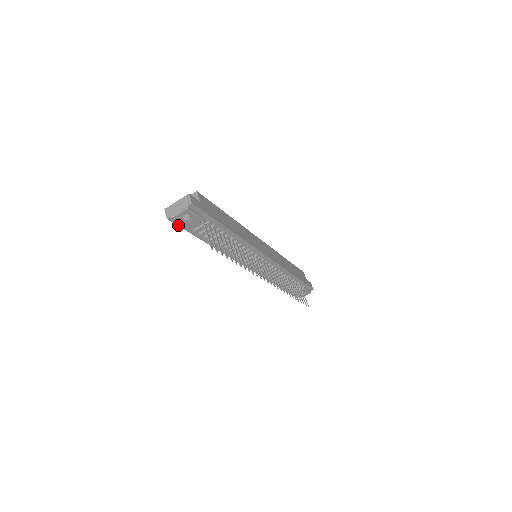
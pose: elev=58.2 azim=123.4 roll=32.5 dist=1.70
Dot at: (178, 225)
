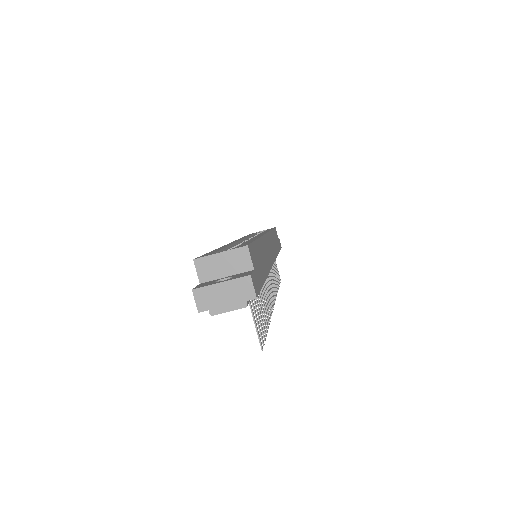
Dot at: occluded
